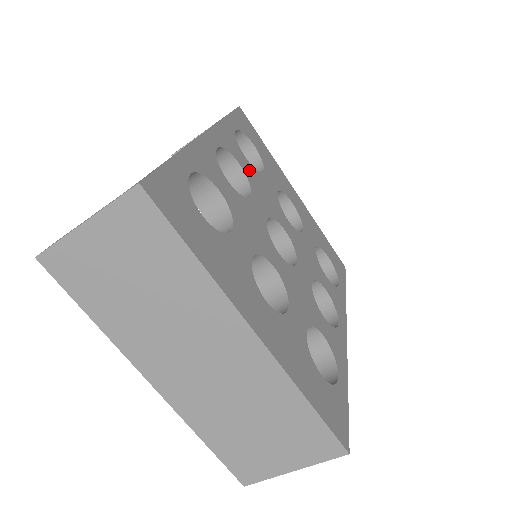
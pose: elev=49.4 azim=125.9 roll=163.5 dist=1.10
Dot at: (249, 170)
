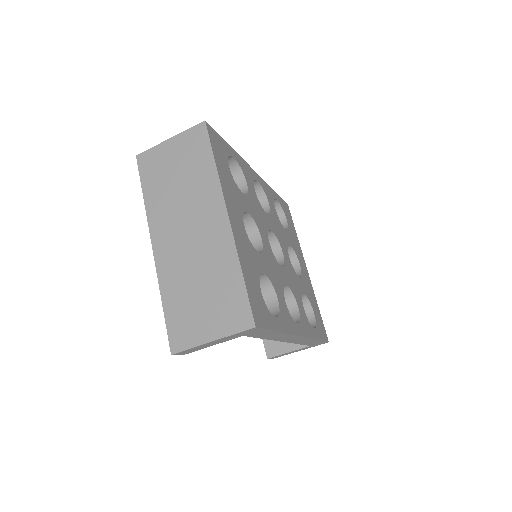
Dot at: (274, 213)
